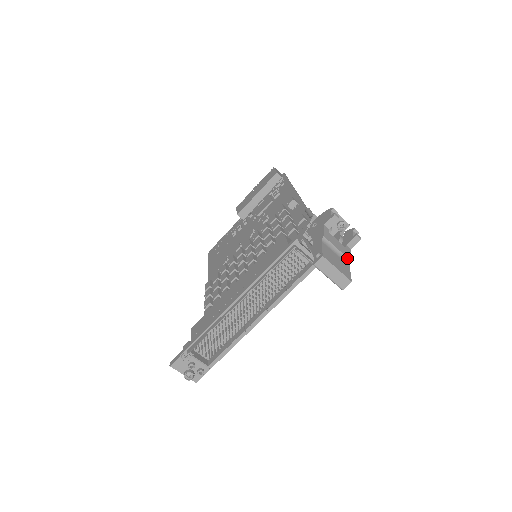
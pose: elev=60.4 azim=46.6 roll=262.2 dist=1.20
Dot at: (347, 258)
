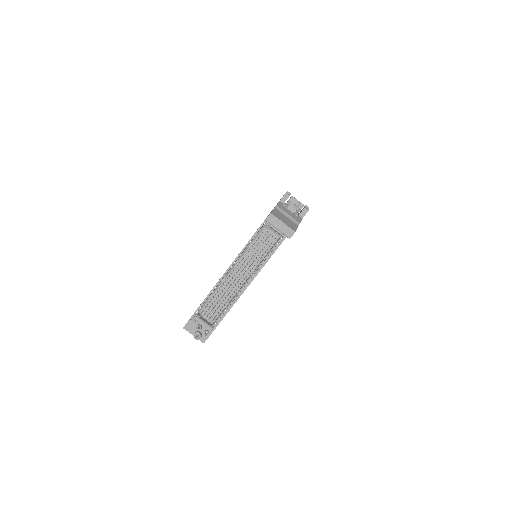
Dot at: (296, 221)
